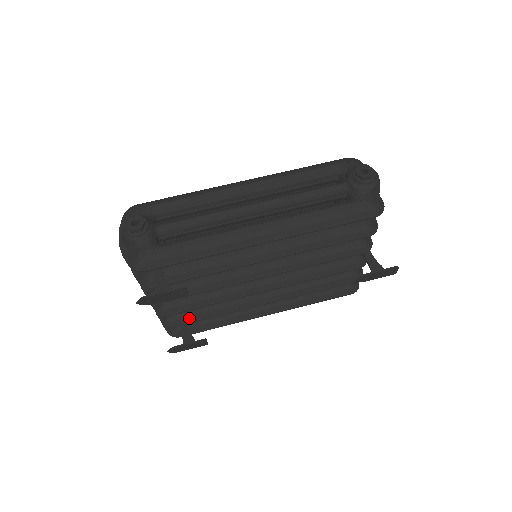
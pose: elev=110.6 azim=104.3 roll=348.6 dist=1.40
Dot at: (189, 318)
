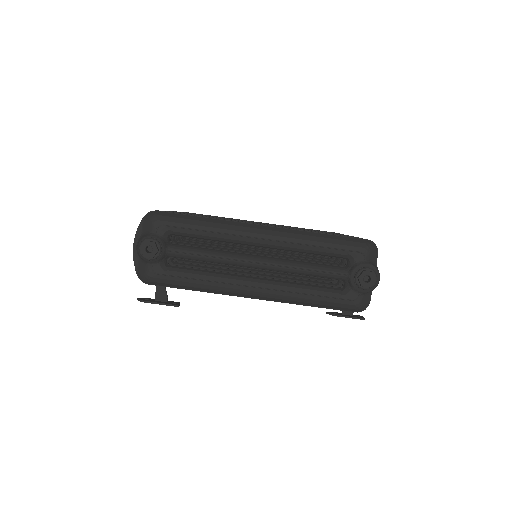
Dot at: occluded
